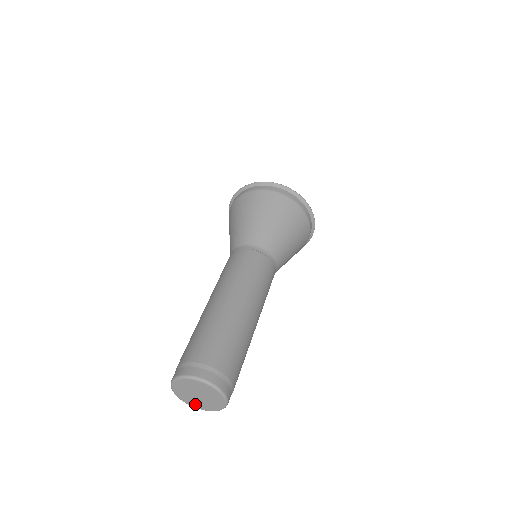
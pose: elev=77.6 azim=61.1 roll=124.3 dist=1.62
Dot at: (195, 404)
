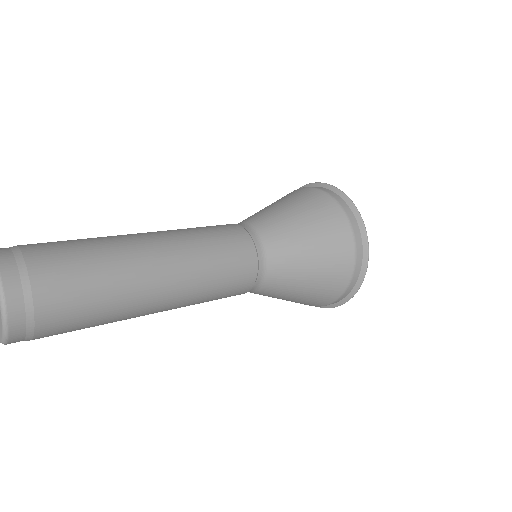
Dot at: out of frame
